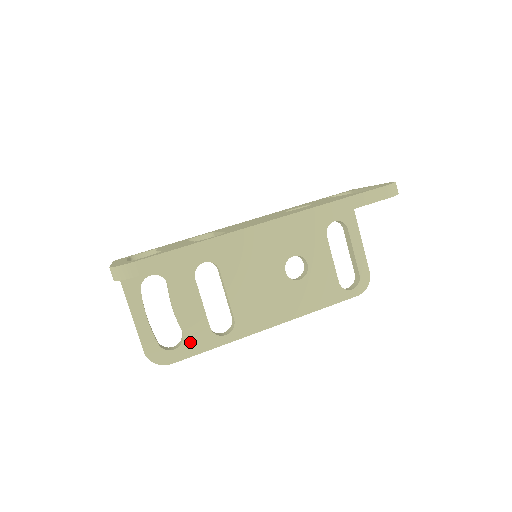
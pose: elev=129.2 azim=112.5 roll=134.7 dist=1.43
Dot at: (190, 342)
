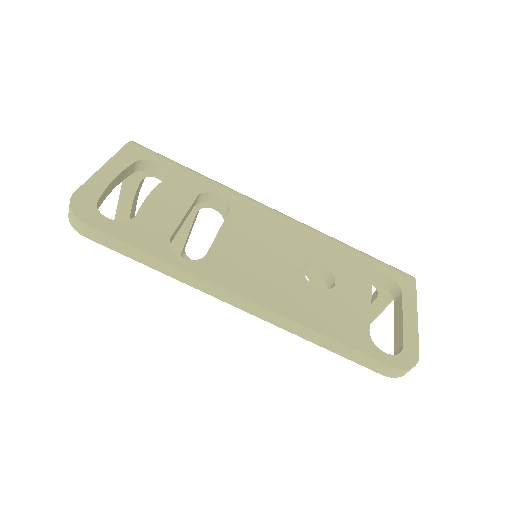
Dot at: occluded
